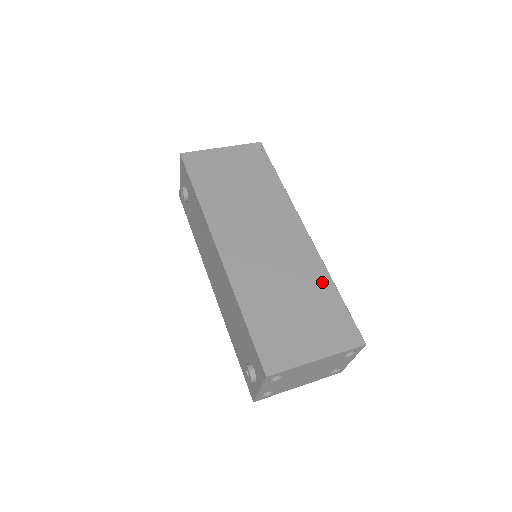
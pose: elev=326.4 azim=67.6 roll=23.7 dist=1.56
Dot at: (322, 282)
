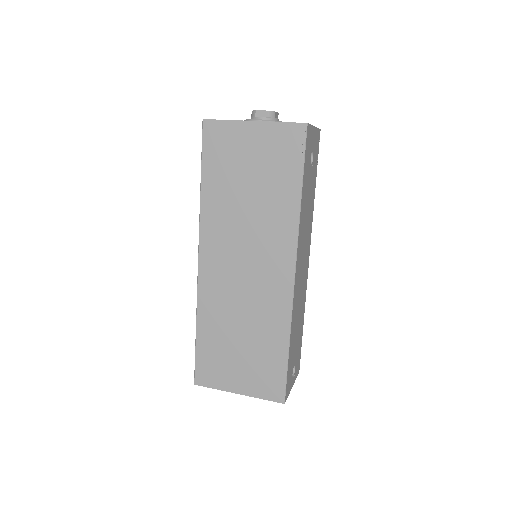
Dot at: (278, 336)
